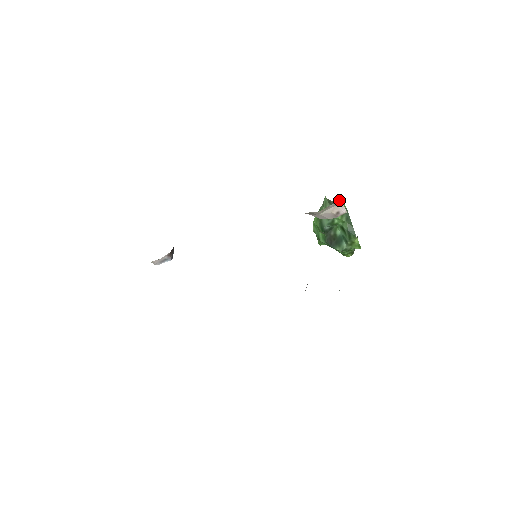
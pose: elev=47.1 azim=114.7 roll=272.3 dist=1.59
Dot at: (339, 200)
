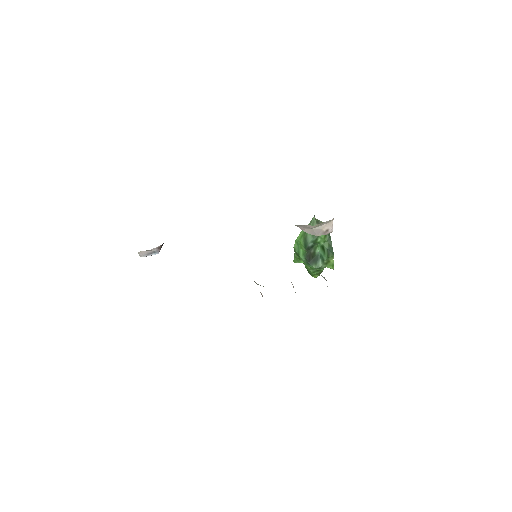
Dot at: (332, 219)
